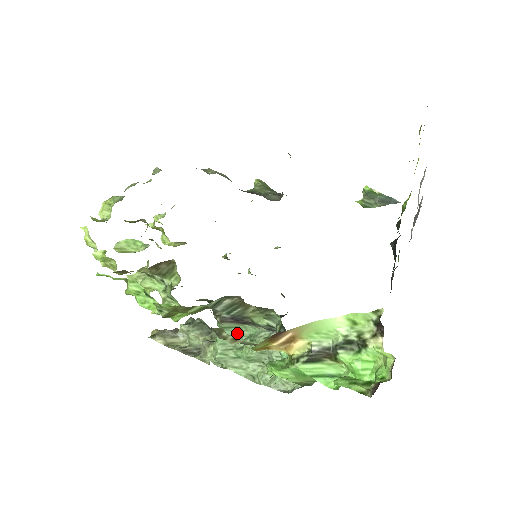
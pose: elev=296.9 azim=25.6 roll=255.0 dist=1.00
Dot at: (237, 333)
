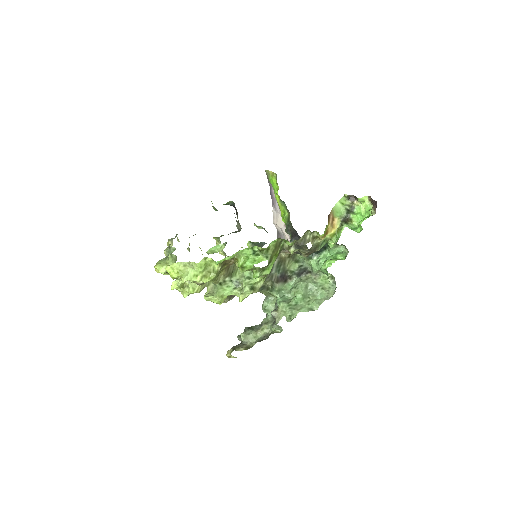
Dot at: (283, 295)
